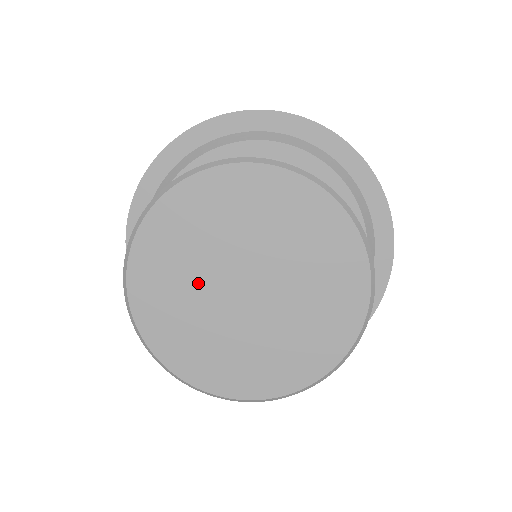
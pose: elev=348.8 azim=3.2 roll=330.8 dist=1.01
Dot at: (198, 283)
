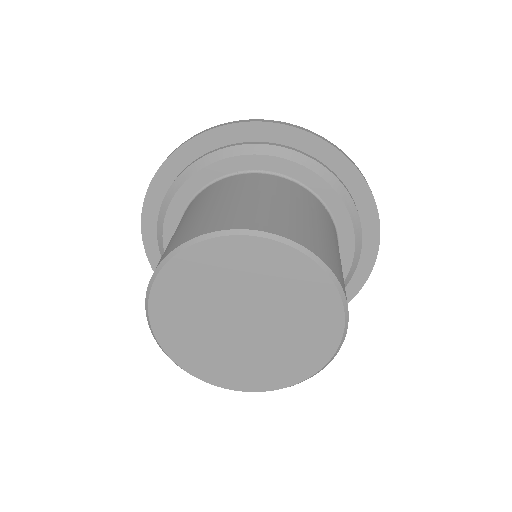
Dot at: (210, 333)
